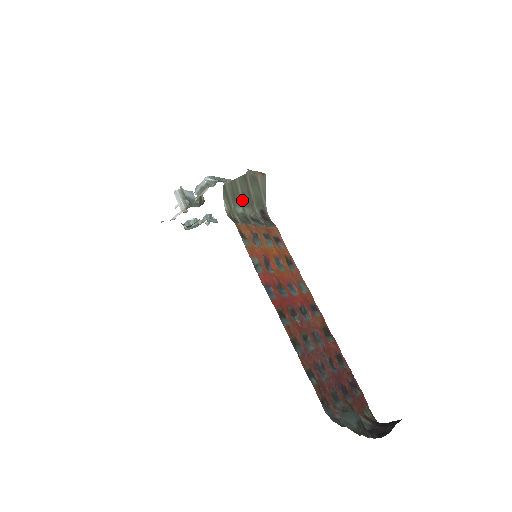
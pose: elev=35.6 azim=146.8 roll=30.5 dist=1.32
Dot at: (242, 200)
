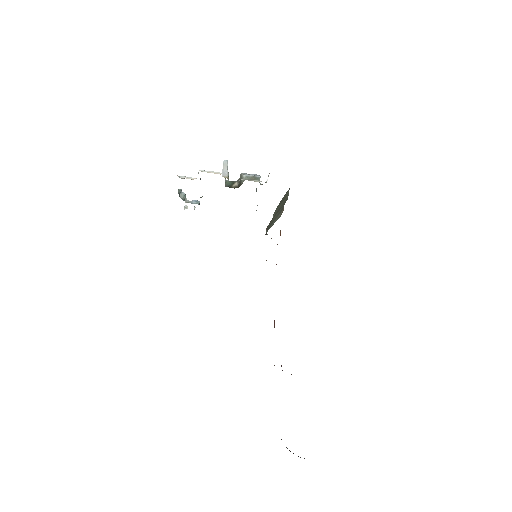
Dot at: (276, 211)
